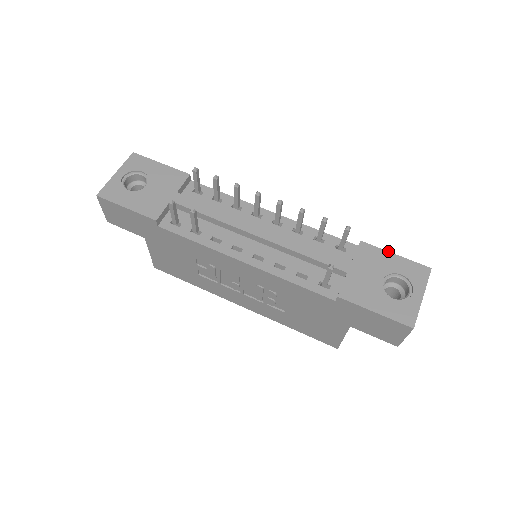
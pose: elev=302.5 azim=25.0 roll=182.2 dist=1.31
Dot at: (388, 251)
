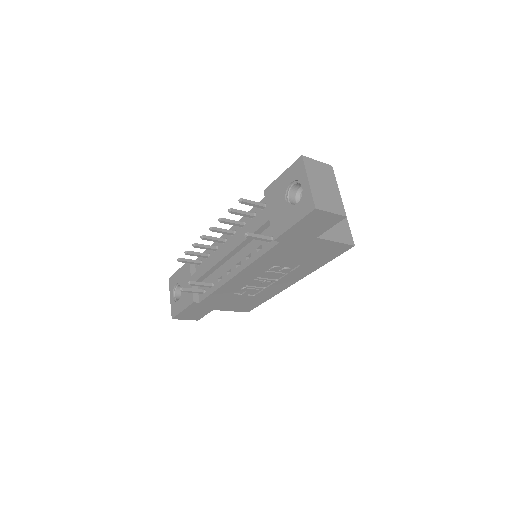
Dot at: (278, 177)
